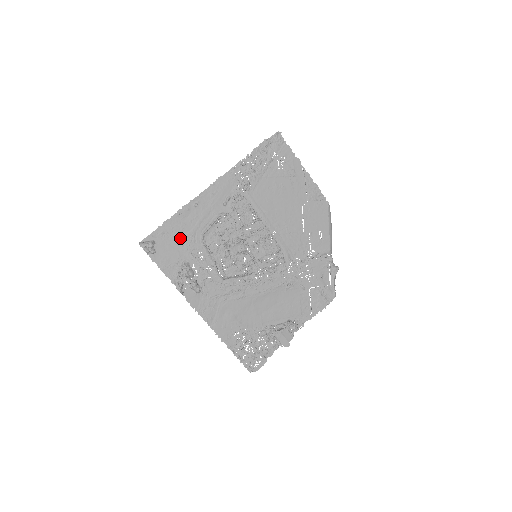
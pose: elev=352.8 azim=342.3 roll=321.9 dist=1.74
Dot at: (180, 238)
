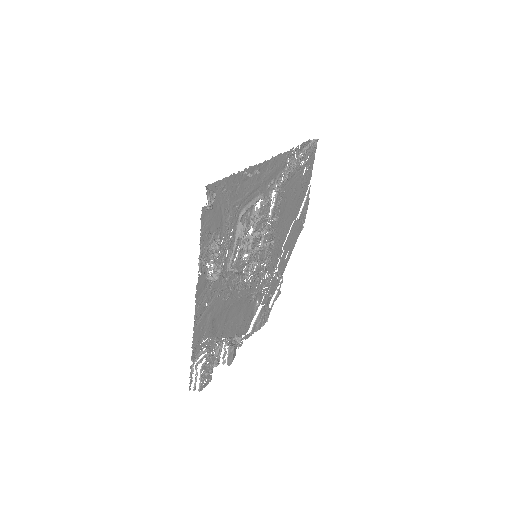
Dot at: (230, 203)
